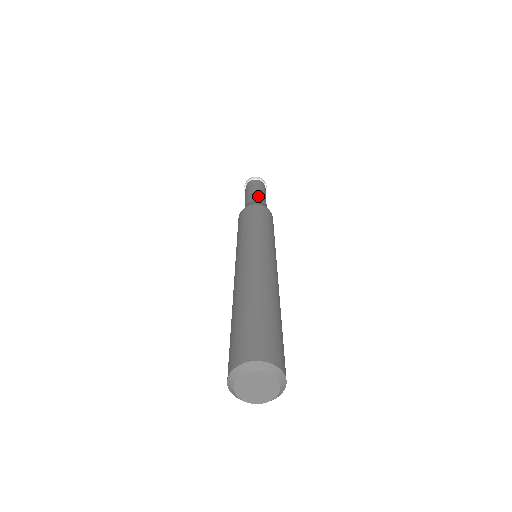
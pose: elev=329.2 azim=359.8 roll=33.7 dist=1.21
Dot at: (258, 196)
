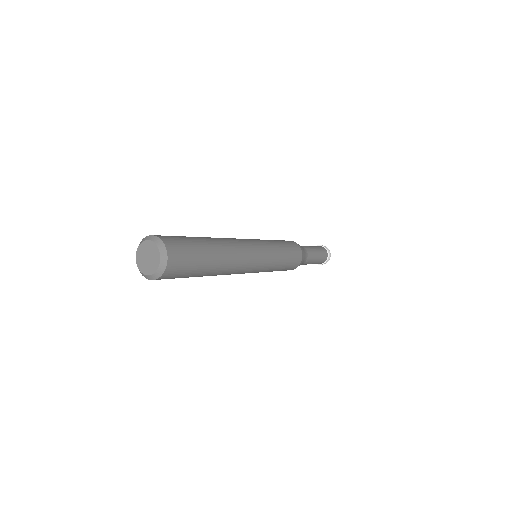
Dot at: (309, 249)
